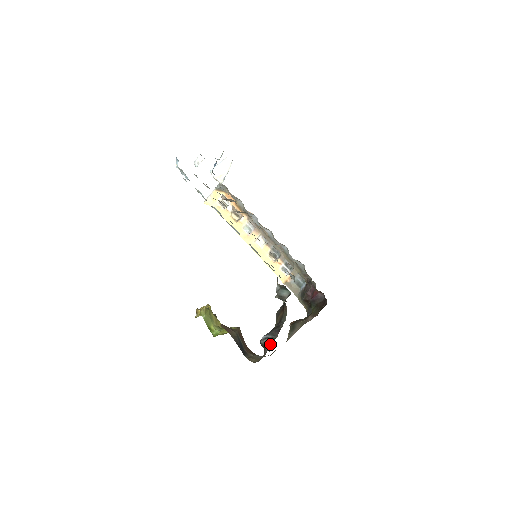
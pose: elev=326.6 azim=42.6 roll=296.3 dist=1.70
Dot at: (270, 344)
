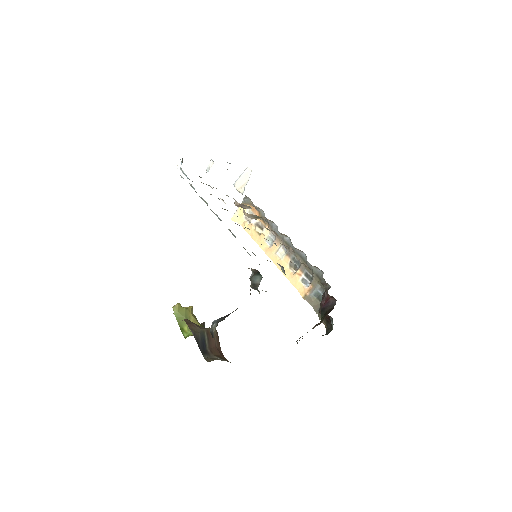
Dot at: (214, 329)
